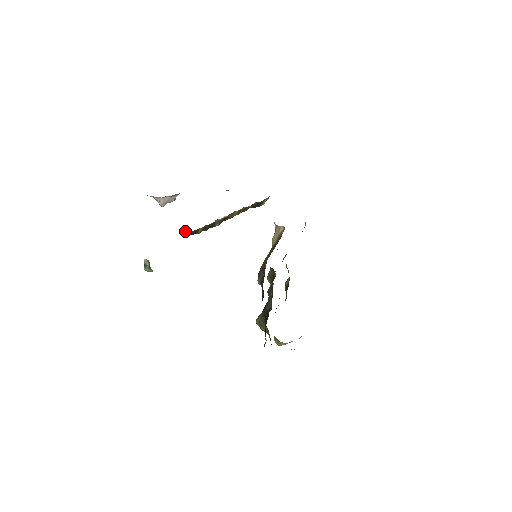
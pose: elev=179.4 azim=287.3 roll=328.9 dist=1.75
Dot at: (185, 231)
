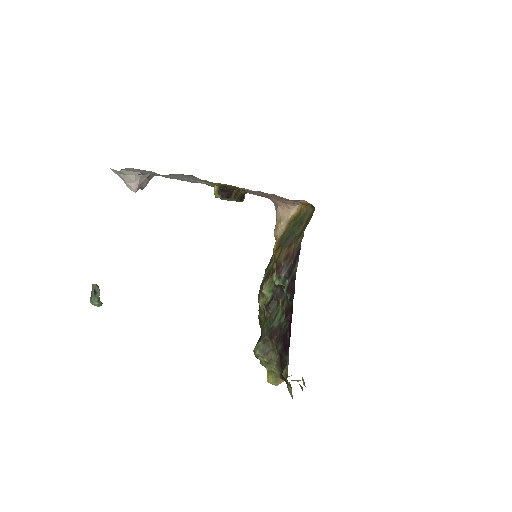
Dot at: (219, 192)
